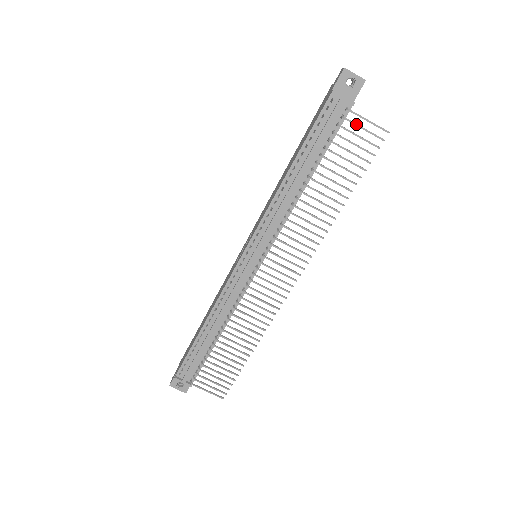
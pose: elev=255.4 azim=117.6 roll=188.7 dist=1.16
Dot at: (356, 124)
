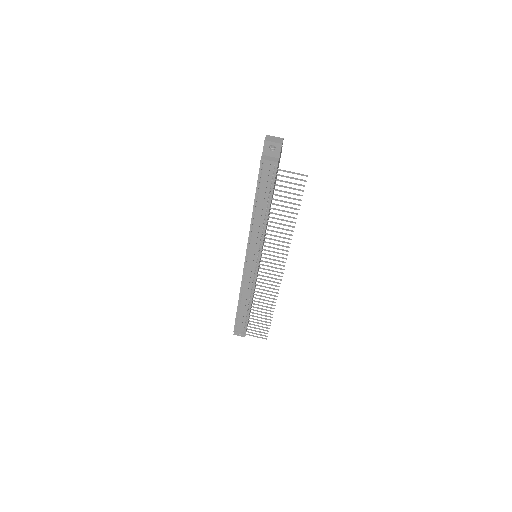
Dot at: (283, 176)
